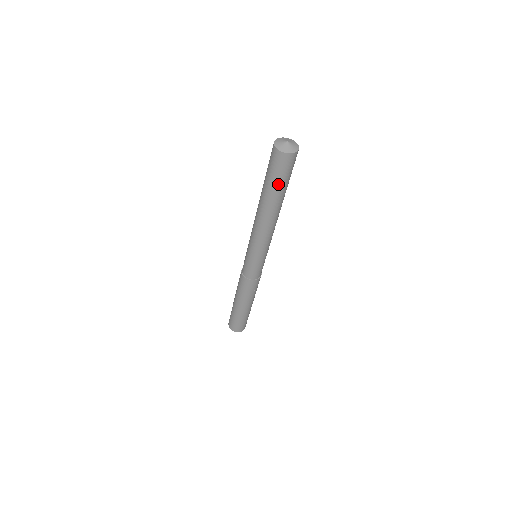
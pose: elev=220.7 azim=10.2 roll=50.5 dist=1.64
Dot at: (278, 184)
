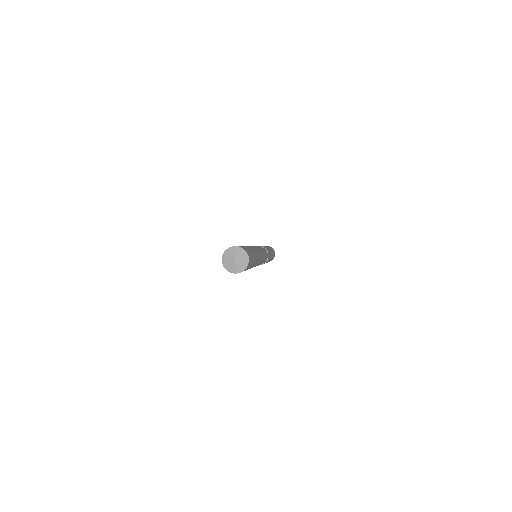
Dot at: occluded
